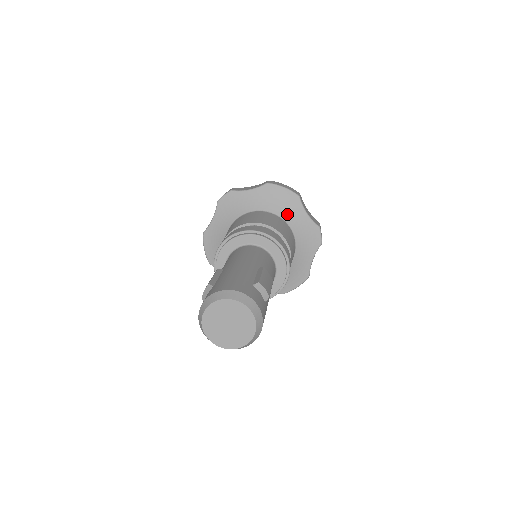
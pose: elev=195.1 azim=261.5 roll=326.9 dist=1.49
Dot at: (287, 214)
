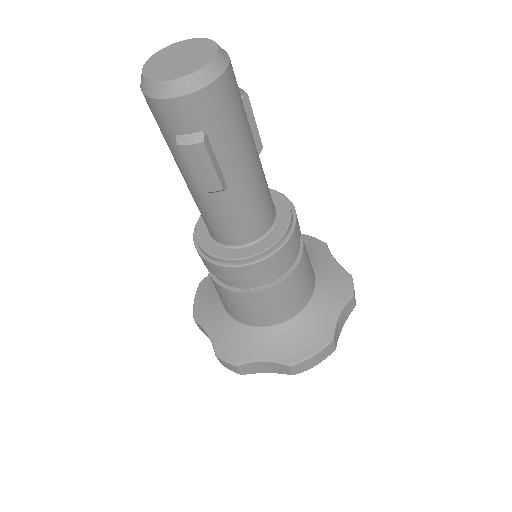
Dot at: (308, 254)
